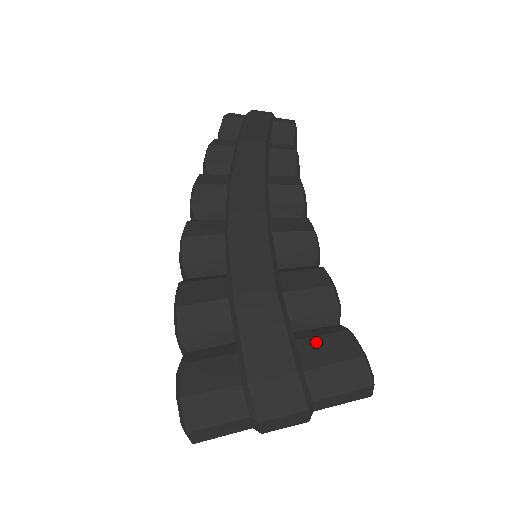
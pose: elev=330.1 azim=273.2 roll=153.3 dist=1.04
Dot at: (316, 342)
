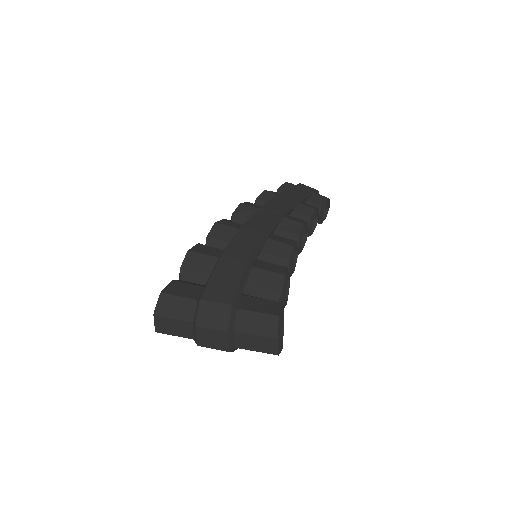
Dot at: (256, 300)
